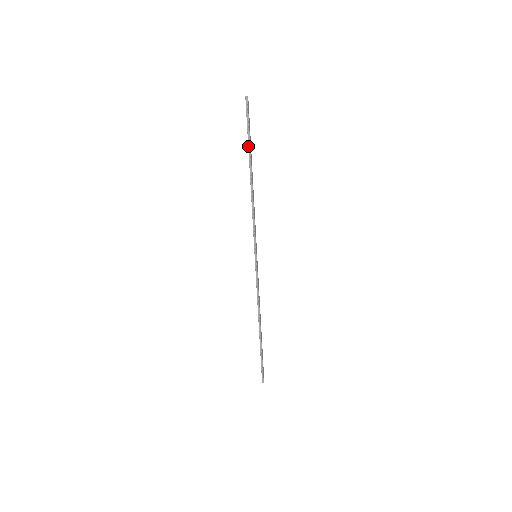
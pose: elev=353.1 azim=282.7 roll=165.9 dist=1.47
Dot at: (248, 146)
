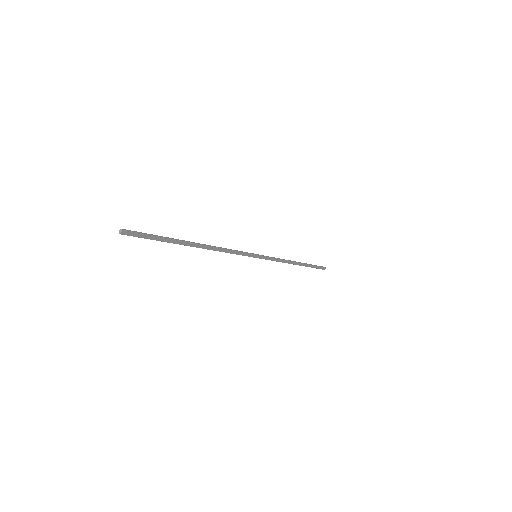
Dot at: (169, 241)
